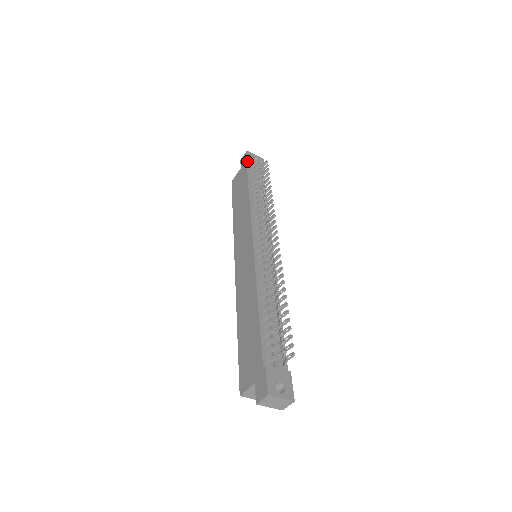
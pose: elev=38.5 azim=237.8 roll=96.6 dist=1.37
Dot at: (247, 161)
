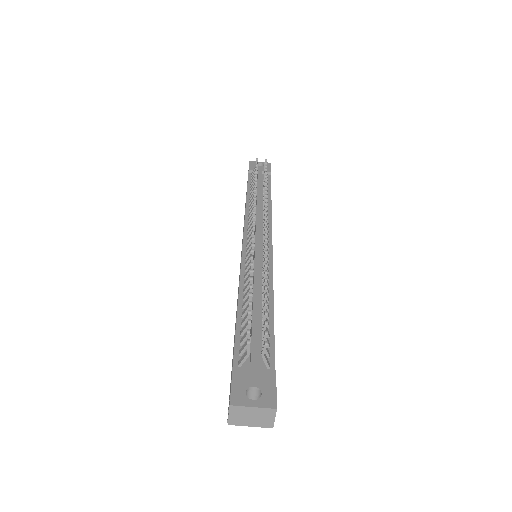
Dot at: occluded
